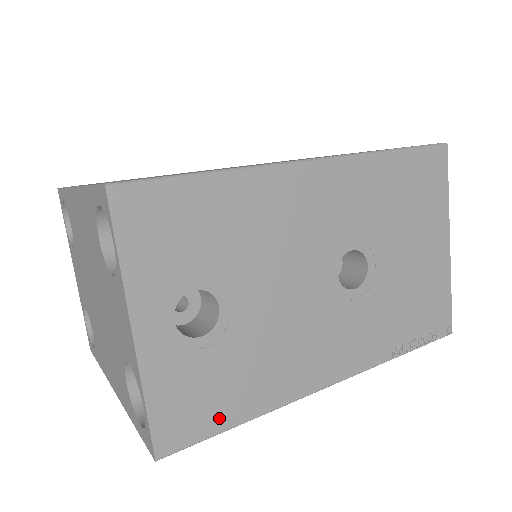
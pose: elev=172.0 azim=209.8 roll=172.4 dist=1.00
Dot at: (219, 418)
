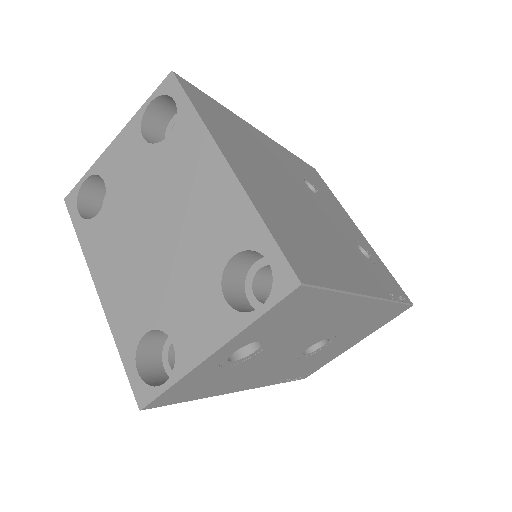
Dot at: (188, 397)
